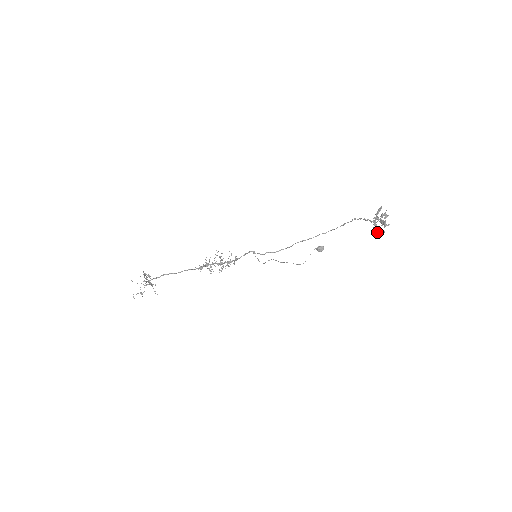
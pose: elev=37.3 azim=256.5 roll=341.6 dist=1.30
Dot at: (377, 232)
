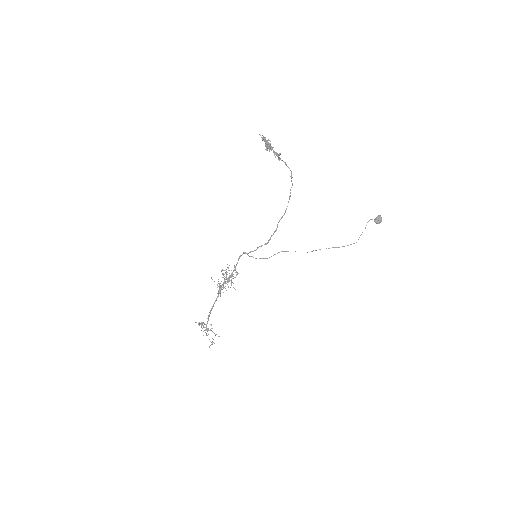
Dot at: (278, 159)
